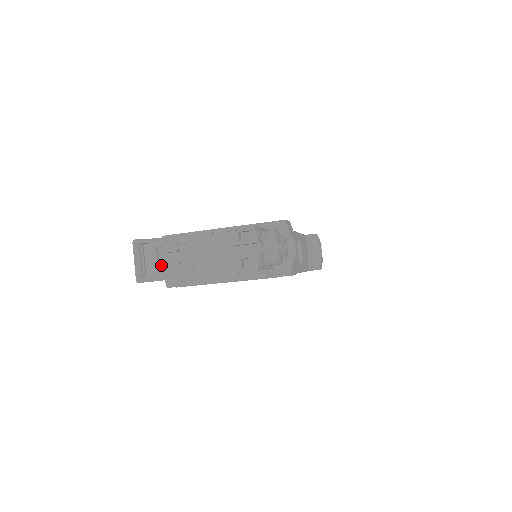
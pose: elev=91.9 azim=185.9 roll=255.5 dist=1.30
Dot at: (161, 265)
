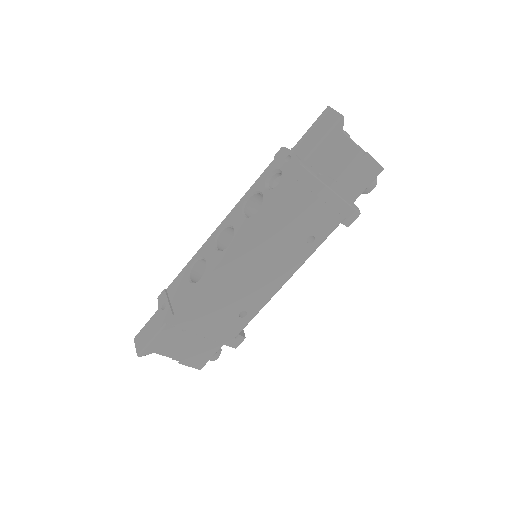
Dot at: occluded
